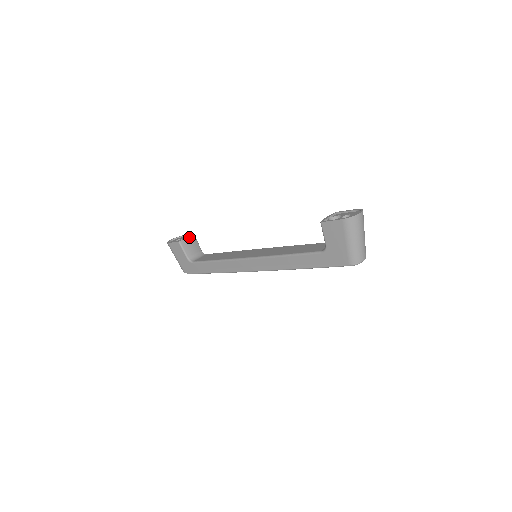
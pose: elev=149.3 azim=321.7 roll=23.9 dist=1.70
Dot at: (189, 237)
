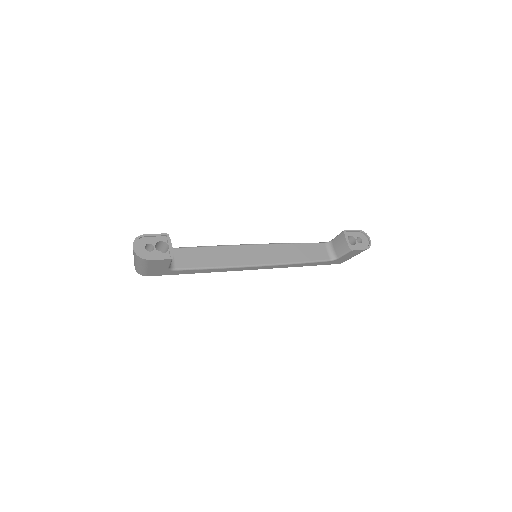
Dot at: (171, 244)
